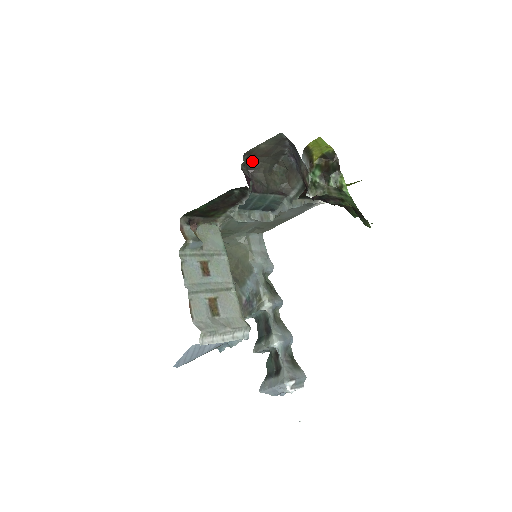
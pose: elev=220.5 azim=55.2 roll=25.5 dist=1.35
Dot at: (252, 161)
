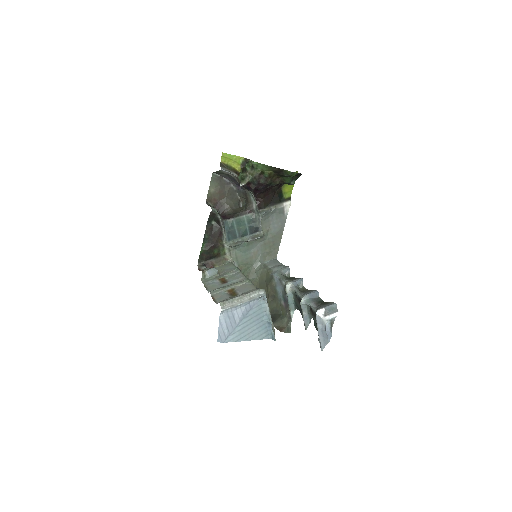
Dot at: (219, 206)
